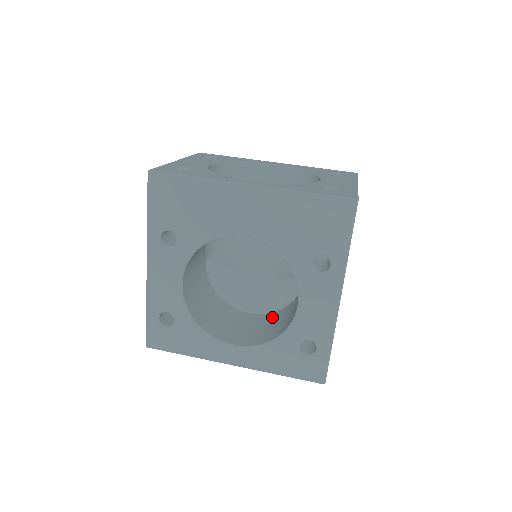
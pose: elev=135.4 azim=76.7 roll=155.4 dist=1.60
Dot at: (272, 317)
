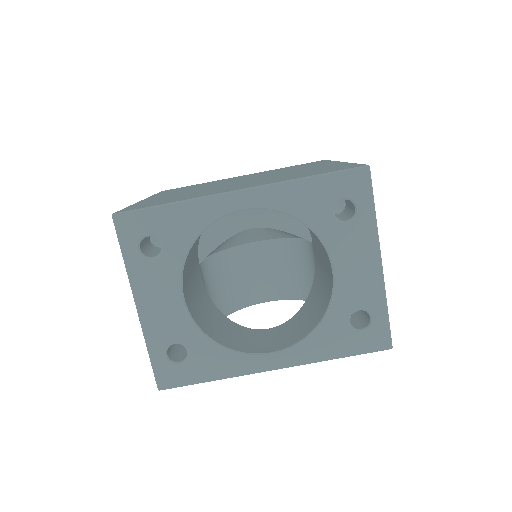
Dot at: (282, 251)
